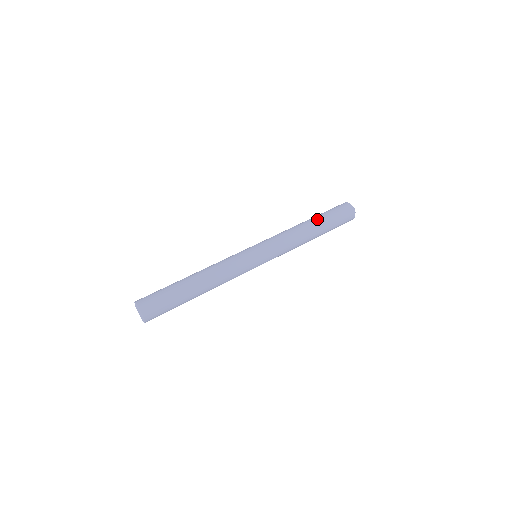
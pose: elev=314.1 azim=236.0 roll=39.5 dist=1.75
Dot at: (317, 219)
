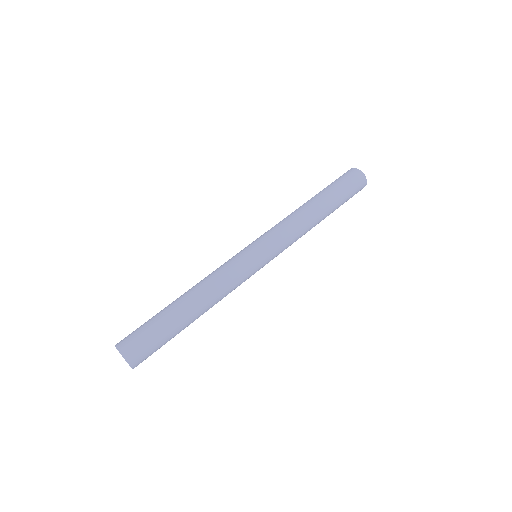
Dot at: (324, 197)
